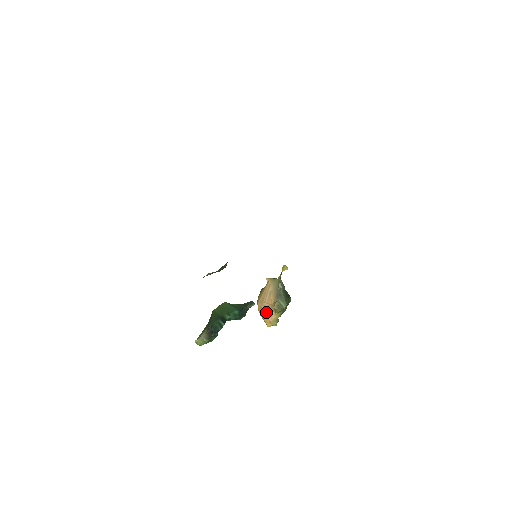
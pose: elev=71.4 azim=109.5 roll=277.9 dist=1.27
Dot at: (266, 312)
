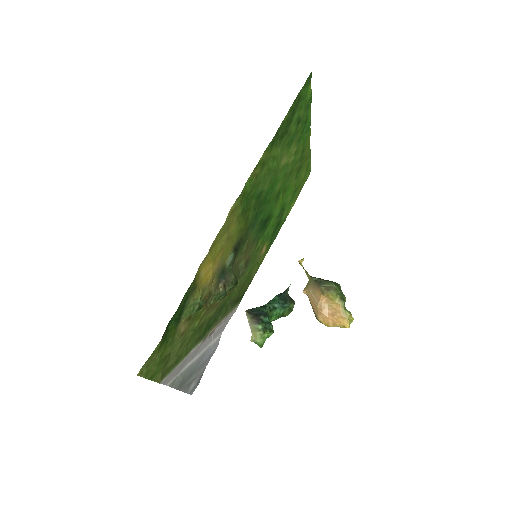
Dot at: (329, 314)
